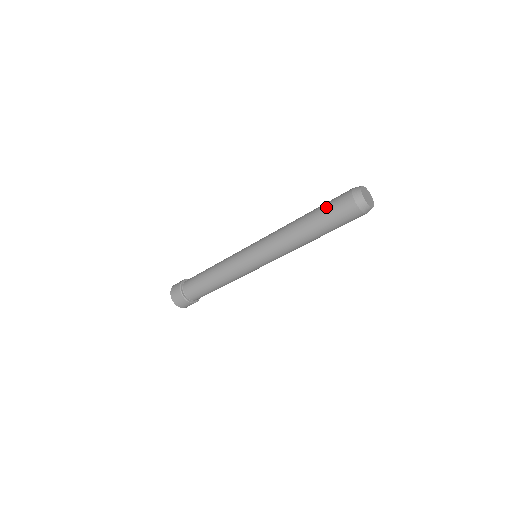
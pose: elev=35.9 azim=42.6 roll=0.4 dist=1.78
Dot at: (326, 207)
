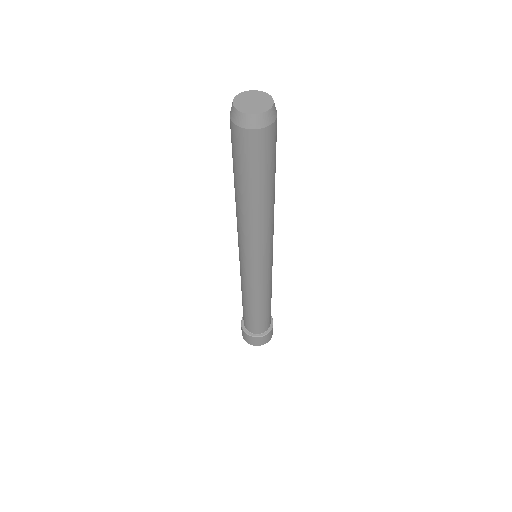
Dot at: occluded
